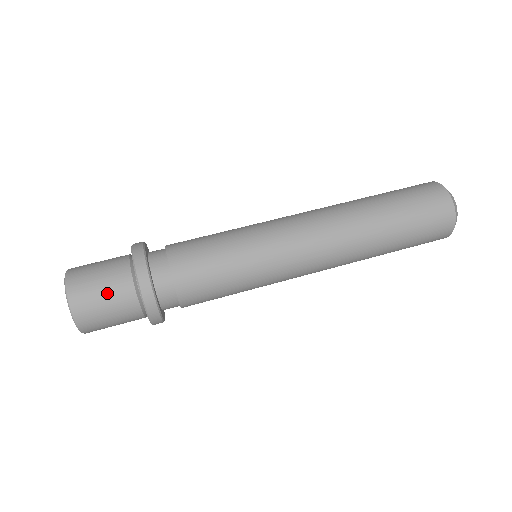
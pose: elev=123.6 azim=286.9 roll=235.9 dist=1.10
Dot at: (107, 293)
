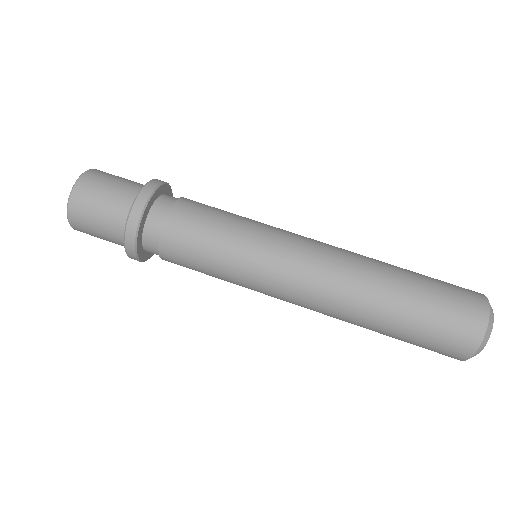
Dot at: (102, 237)
